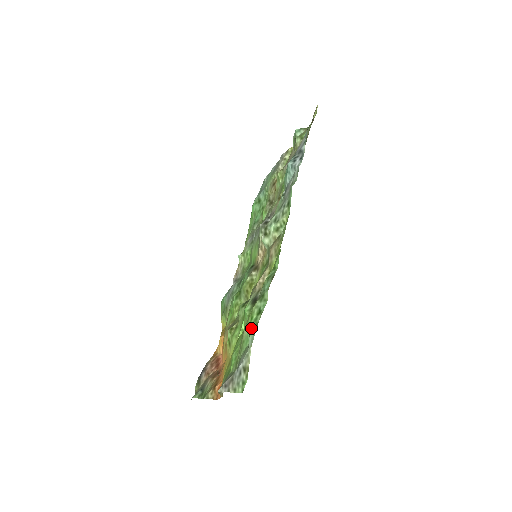
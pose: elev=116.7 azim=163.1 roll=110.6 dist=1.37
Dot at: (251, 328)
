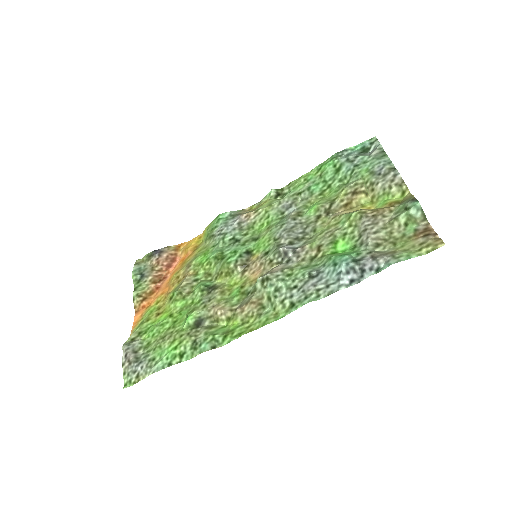
Dot at: (167, 357)
